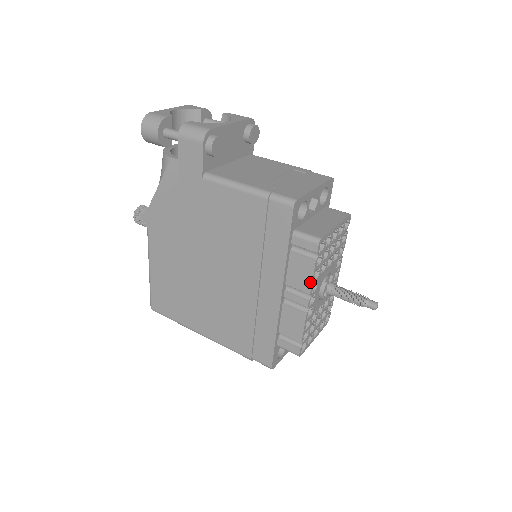
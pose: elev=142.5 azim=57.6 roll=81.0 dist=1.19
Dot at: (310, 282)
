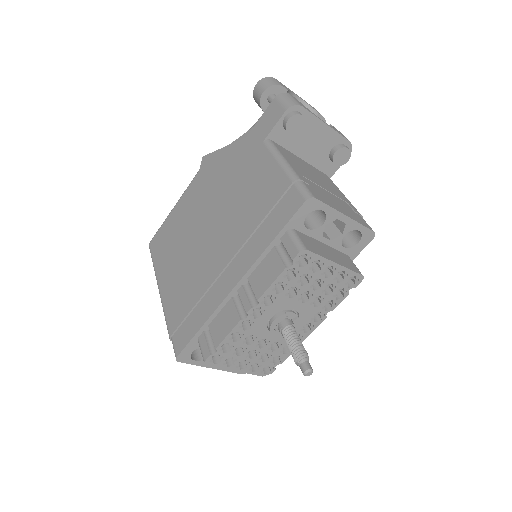
Dot at: (266, 287)
